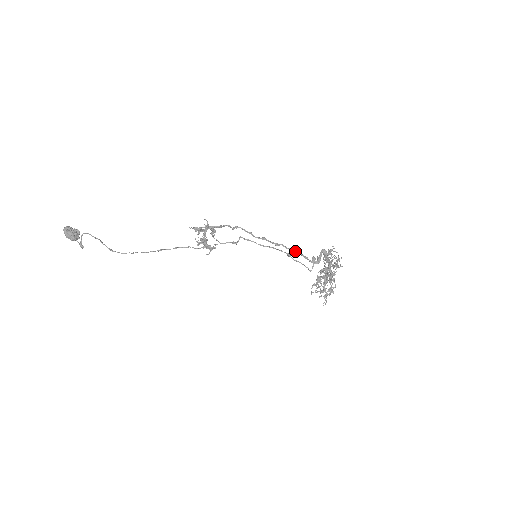
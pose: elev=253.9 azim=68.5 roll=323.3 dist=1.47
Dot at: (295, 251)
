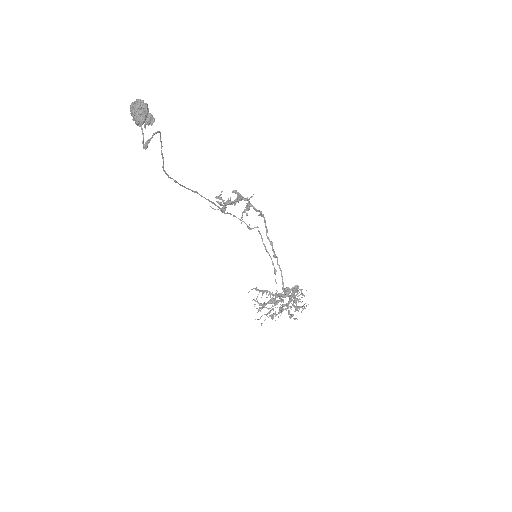
Dot at: (281, 271)
